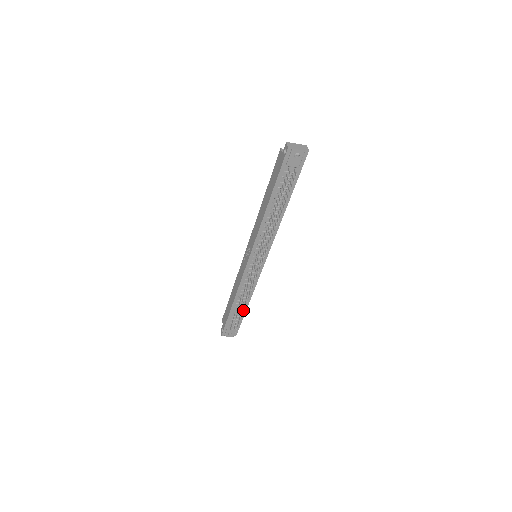
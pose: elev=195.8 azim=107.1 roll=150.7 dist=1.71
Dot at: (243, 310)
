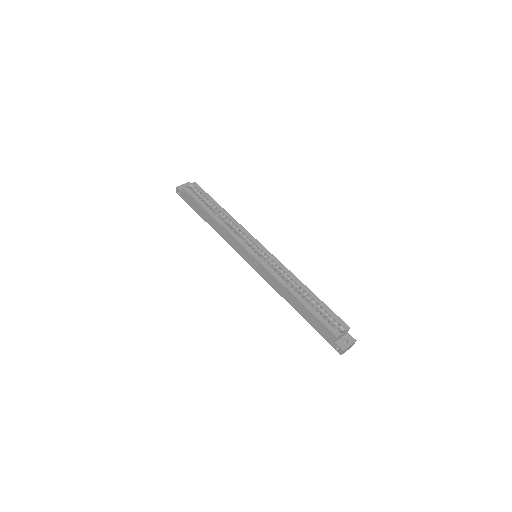
Dot at: occluded
